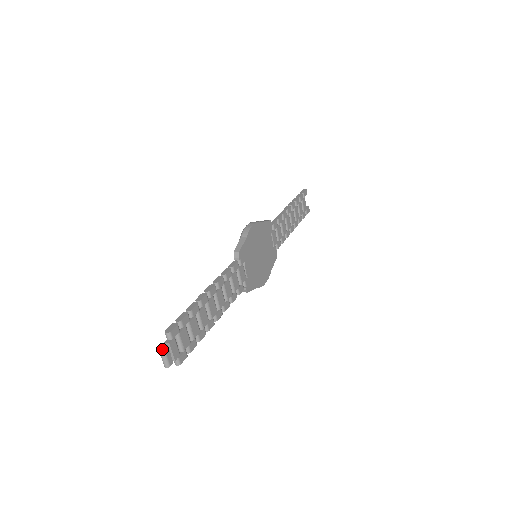
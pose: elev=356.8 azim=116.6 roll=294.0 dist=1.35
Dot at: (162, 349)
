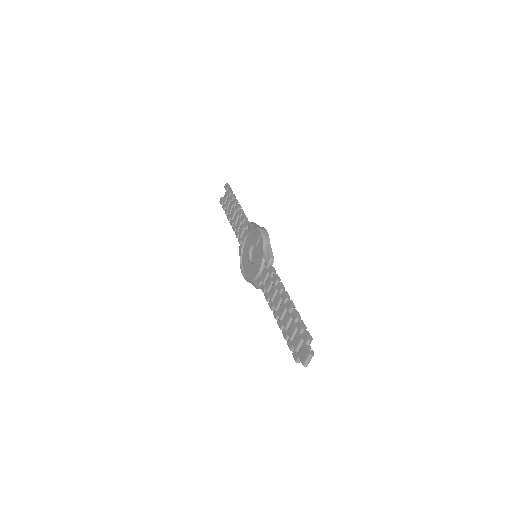
Dot at: occluded
